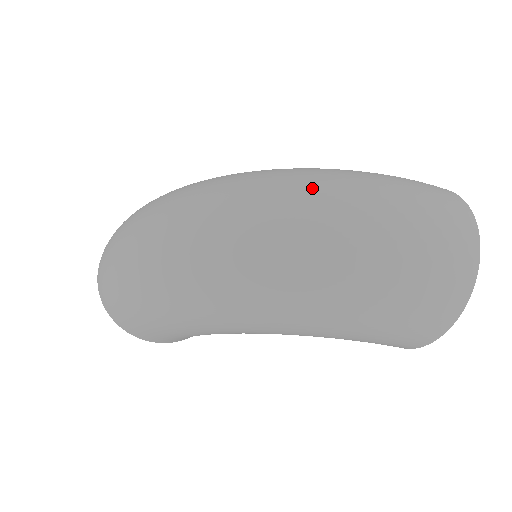
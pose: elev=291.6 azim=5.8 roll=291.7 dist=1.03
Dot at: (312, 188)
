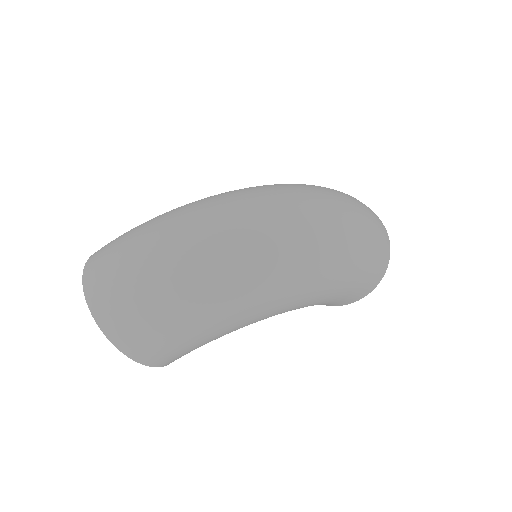
Dot at: (320, 192)
